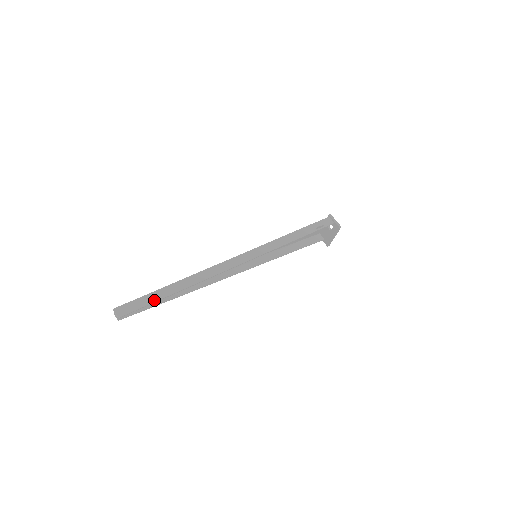
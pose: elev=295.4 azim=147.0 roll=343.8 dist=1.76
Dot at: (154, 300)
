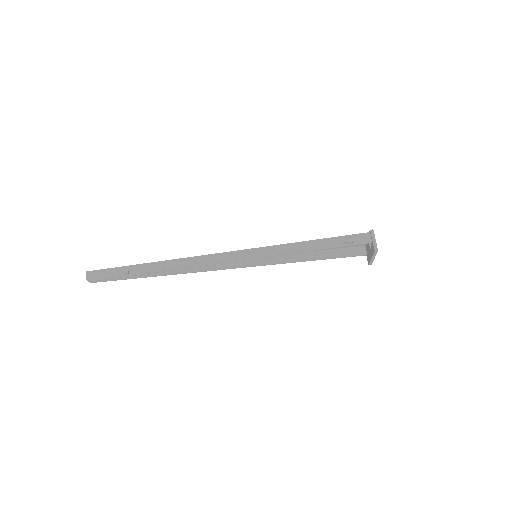
Dot at: (124, 275)
